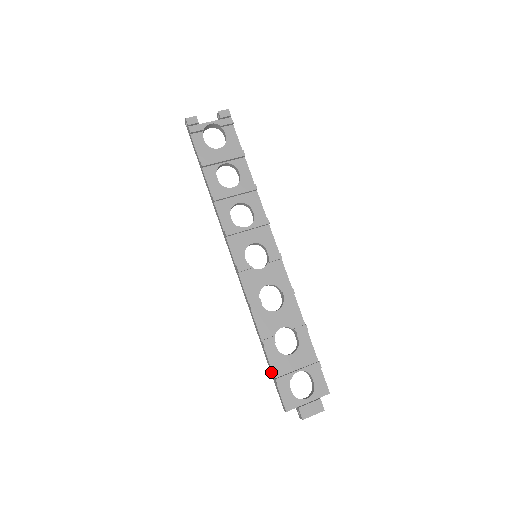
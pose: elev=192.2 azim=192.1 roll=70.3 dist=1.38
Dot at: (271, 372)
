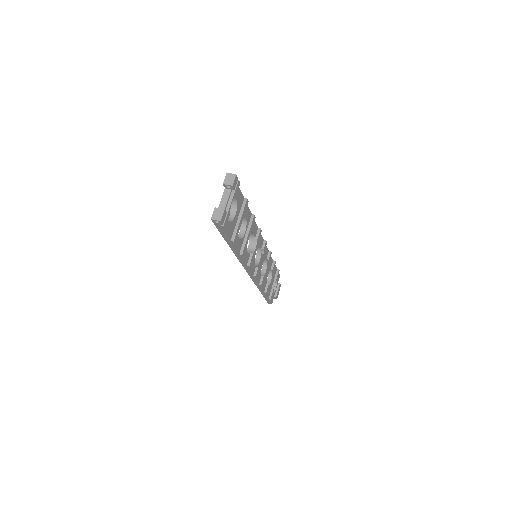
Dot at: (265, 297)
